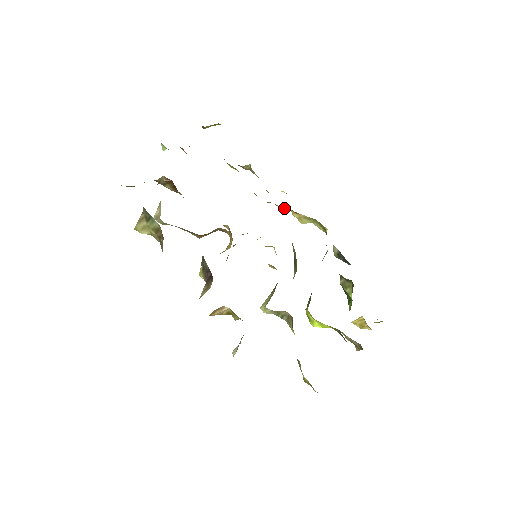
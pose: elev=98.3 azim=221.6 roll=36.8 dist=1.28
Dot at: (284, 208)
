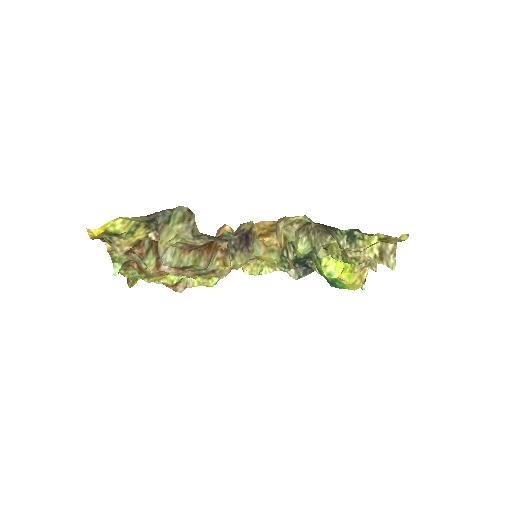
Dot at: occluded
